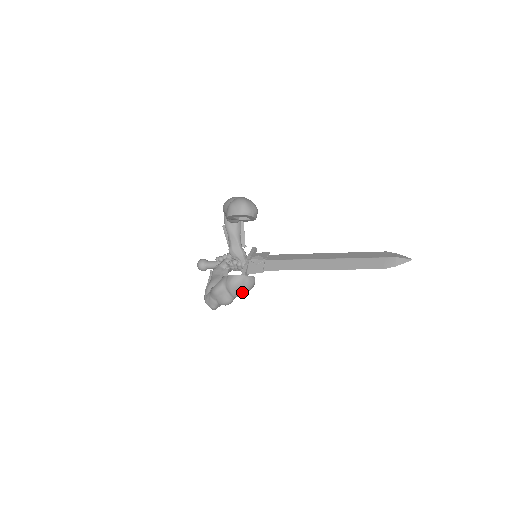
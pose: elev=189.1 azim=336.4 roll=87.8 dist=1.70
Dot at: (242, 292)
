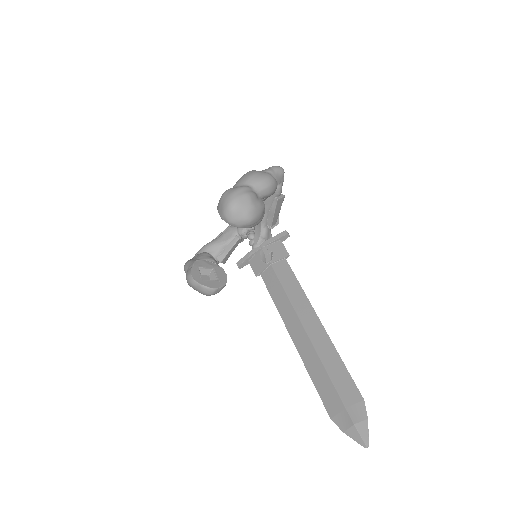
Dot at: occluded
